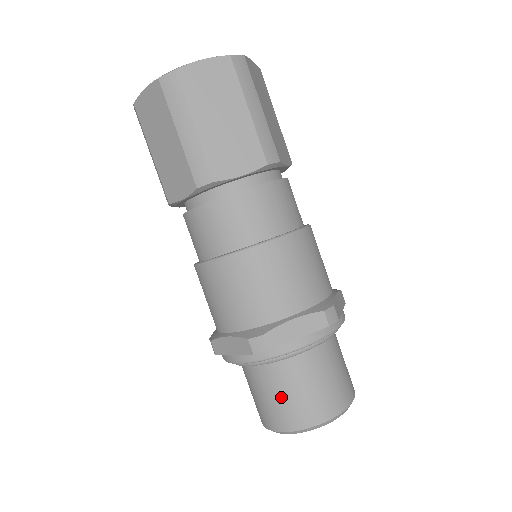
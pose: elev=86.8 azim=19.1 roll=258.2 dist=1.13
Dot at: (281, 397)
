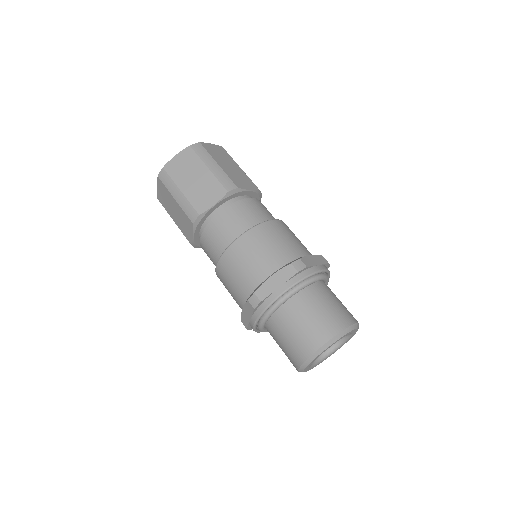
Dot at: (290, 337)
